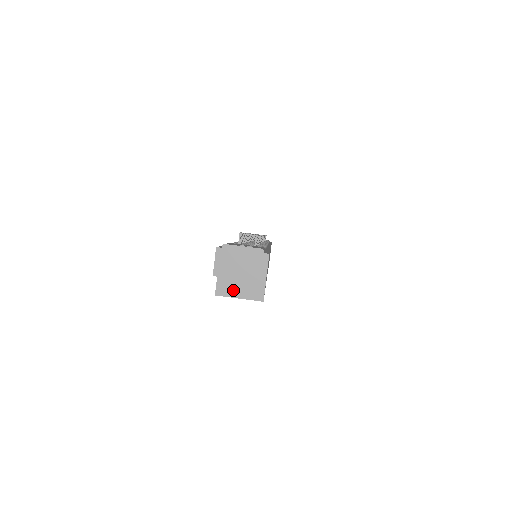
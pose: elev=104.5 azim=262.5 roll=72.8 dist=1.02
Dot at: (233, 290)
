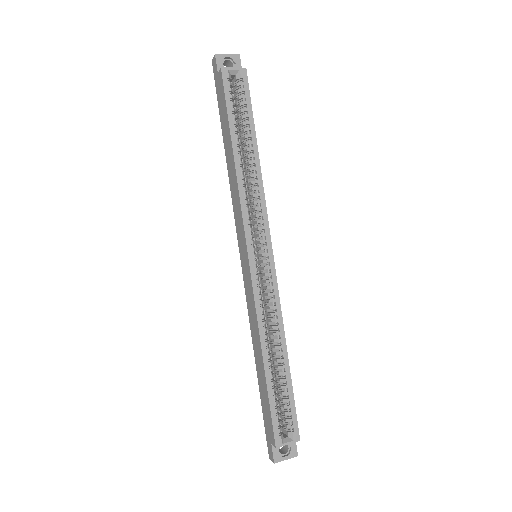
Dot at: (229, 69)
